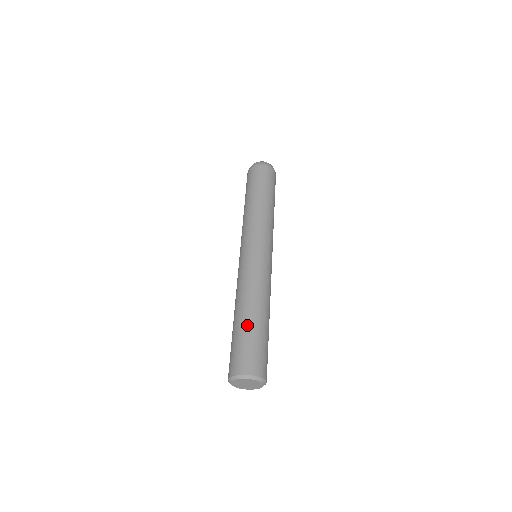
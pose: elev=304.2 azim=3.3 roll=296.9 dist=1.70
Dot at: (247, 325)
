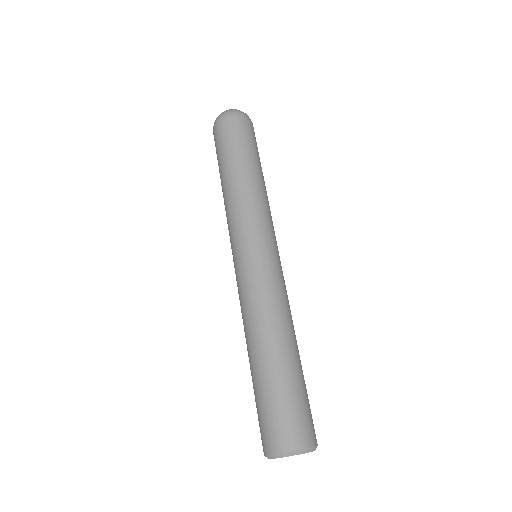
Dot at: (279, 372)
